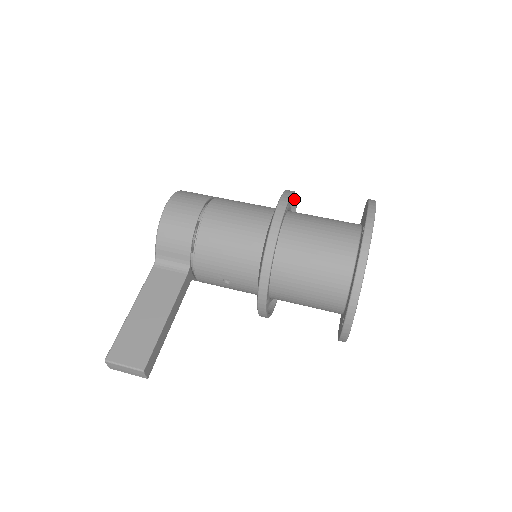
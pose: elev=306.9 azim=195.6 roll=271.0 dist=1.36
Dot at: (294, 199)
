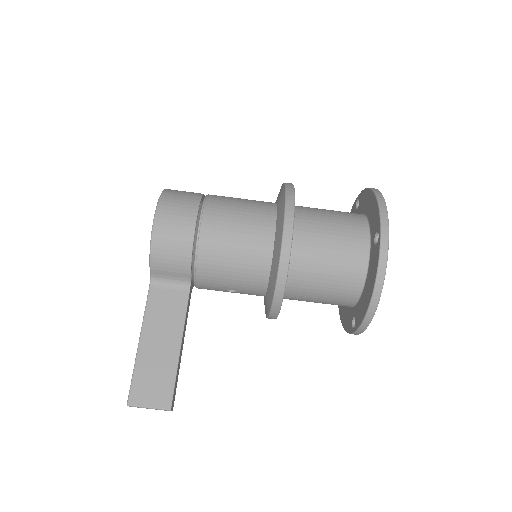
Dot at: occluded
